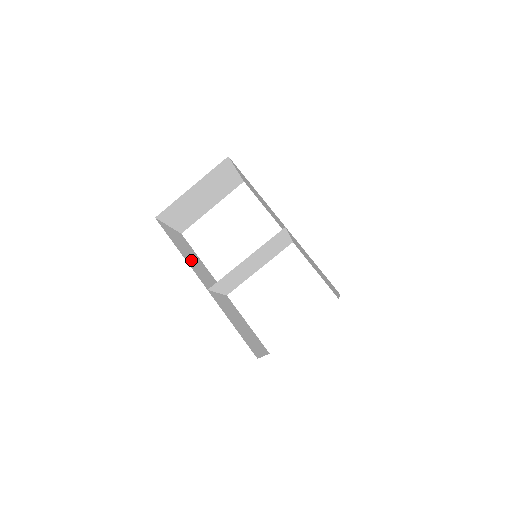
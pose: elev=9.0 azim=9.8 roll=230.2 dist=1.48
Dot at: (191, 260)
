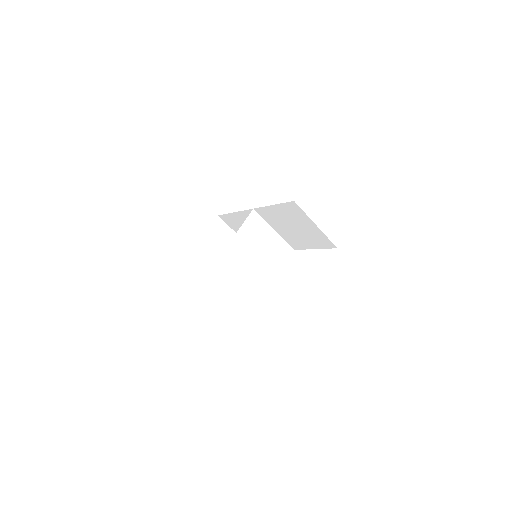
Dot at: occluded
